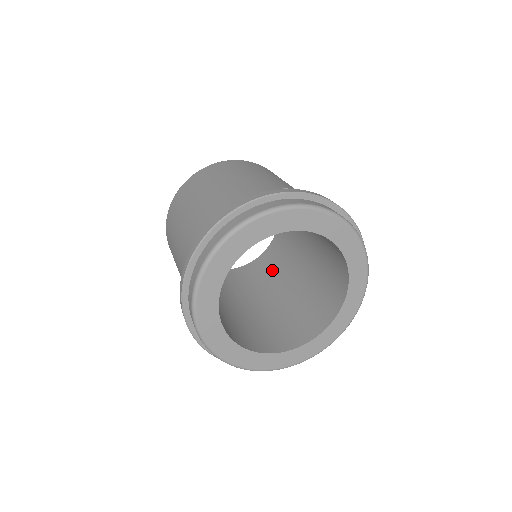
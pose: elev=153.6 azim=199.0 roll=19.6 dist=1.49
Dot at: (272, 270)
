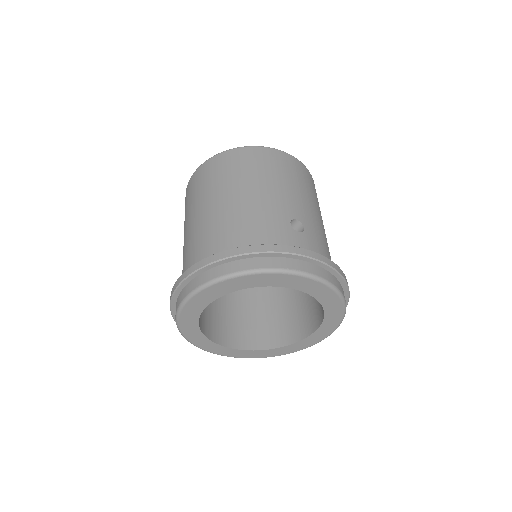
Dot at: occluded
